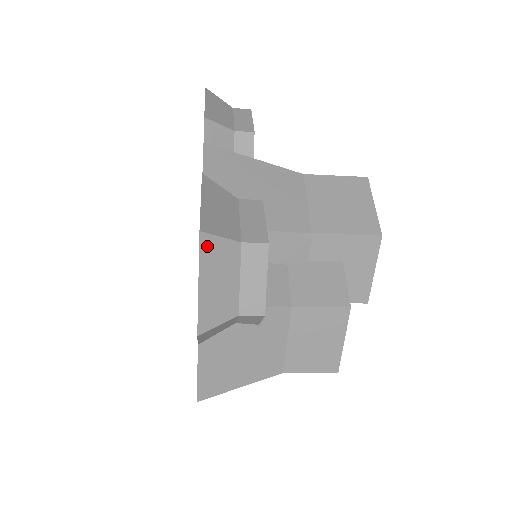
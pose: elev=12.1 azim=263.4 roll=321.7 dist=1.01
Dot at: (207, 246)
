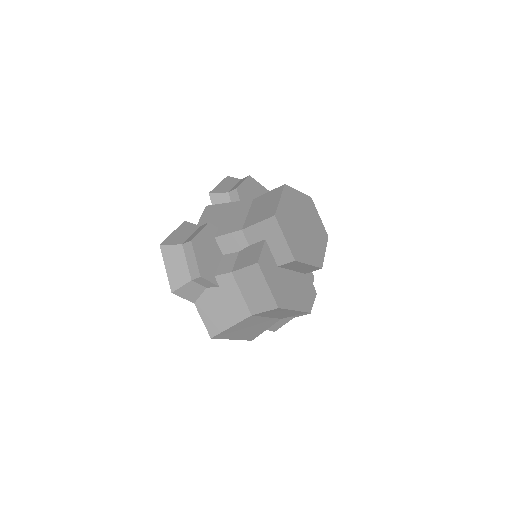
Dot at: (165, 250)
